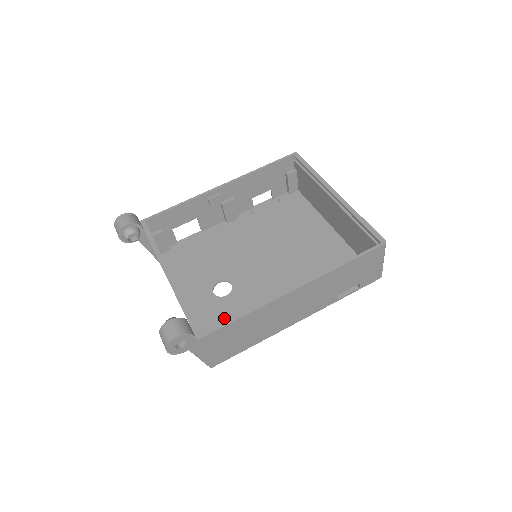
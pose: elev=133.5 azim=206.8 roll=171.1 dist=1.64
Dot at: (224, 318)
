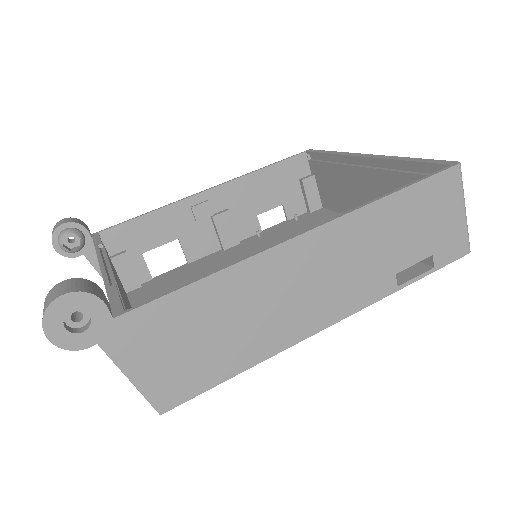
Dot at: occluded
